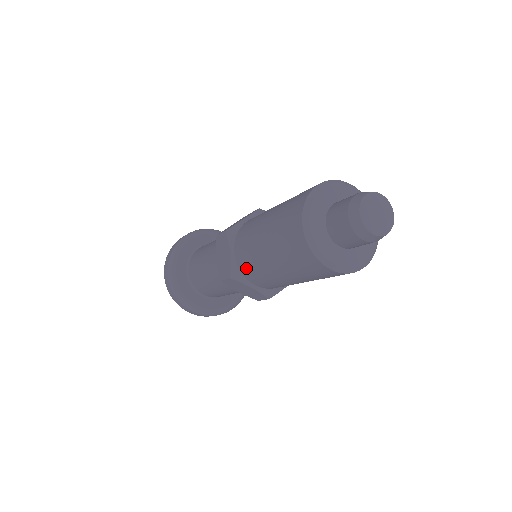
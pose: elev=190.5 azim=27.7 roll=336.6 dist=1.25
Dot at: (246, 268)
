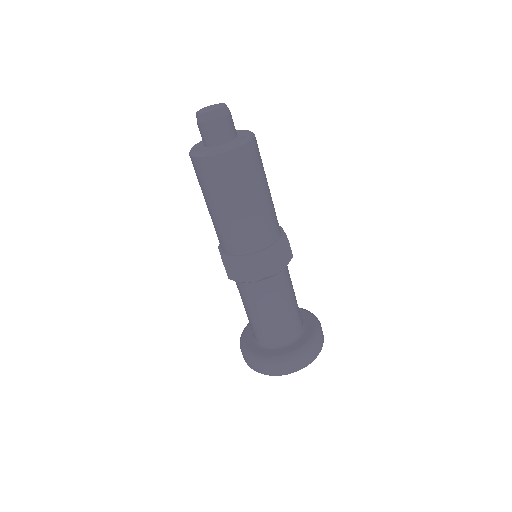
Dot at: (223, 243)
